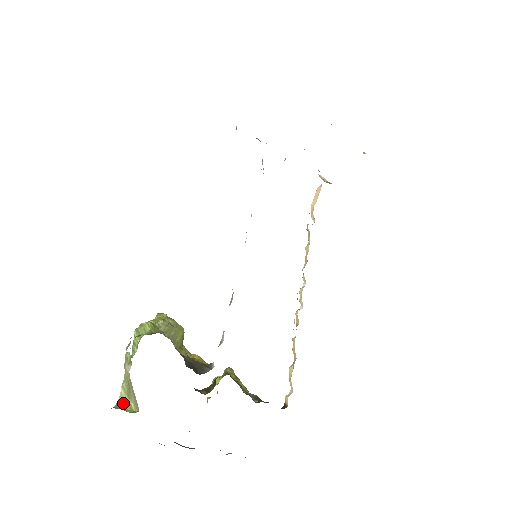
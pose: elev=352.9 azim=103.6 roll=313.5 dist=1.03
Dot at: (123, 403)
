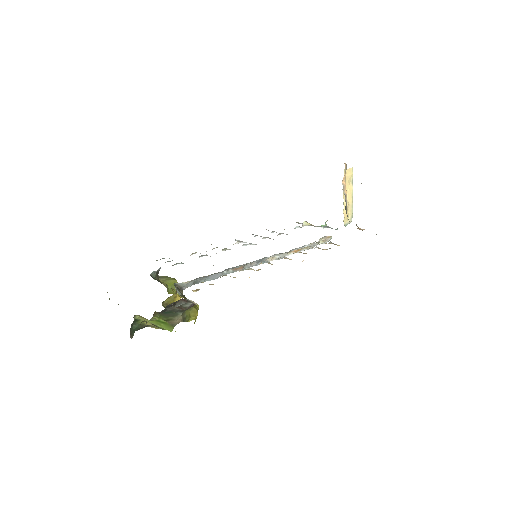
Dot at: (118, 304)
